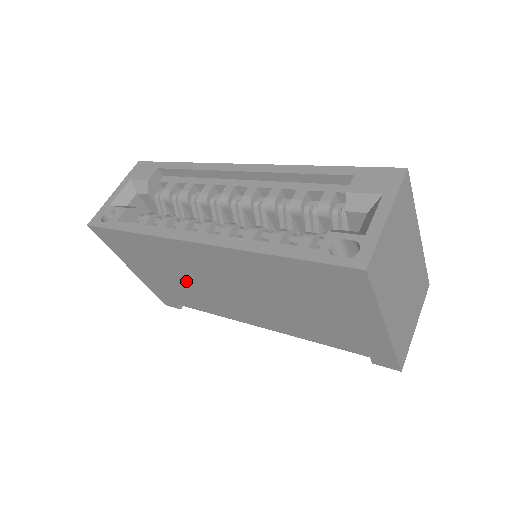
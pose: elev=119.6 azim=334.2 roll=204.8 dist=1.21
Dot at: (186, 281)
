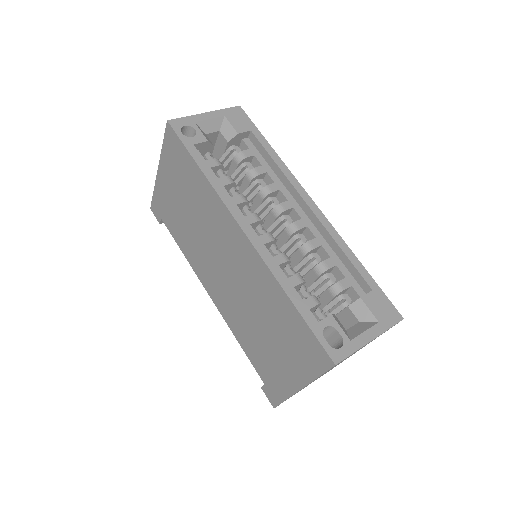
Dot at: (195, 226)
